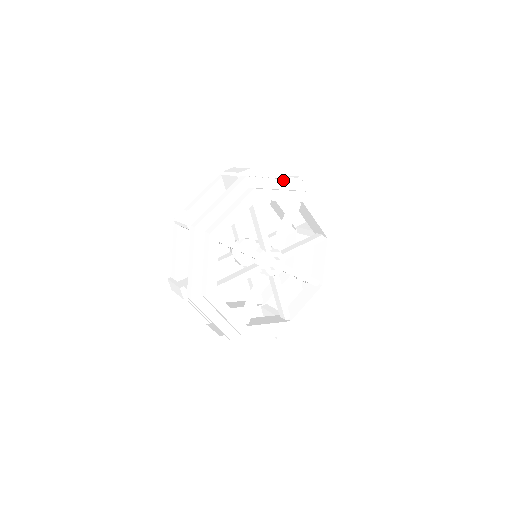
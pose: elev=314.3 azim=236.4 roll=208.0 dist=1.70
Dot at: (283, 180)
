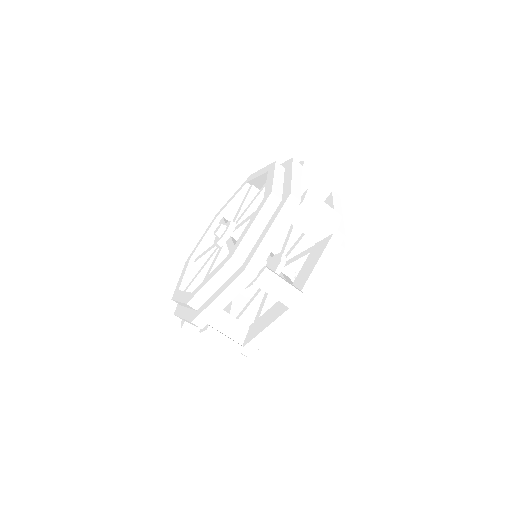
Dot at: (329, 265)
